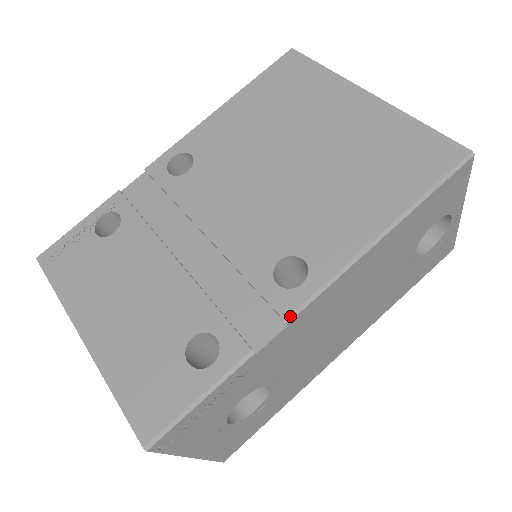
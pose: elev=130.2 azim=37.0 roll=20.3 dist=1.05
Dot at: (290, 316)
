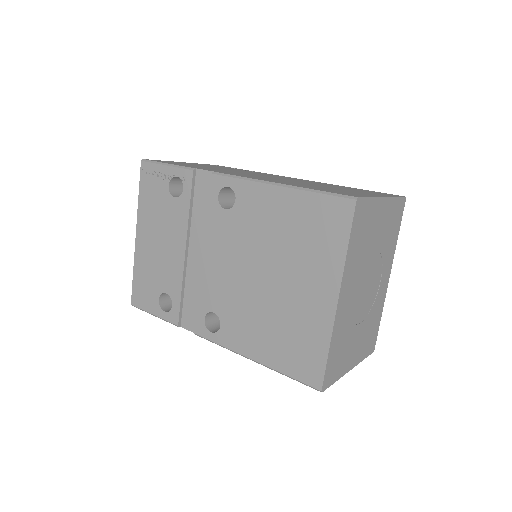
Dot at: (197, 335)
